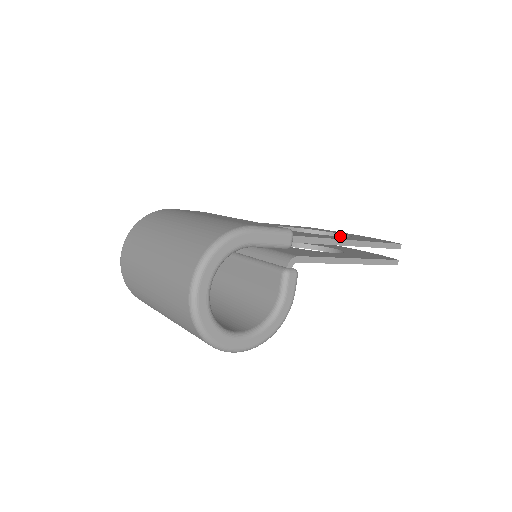
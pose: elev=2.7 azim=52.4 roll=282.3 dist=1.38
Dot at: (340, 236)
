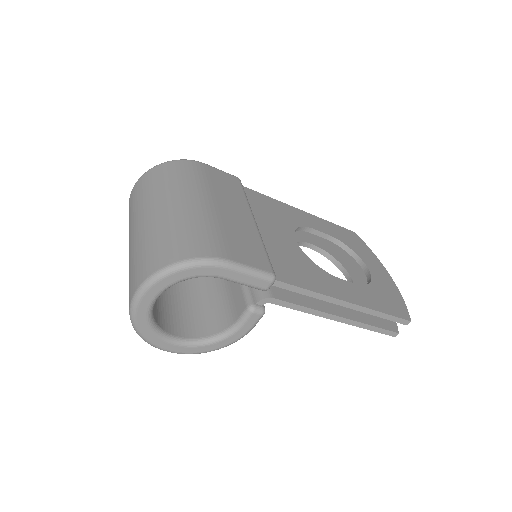
Dot at: occluded
